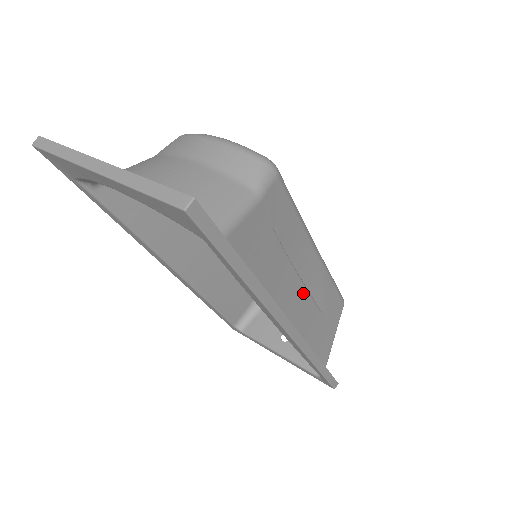
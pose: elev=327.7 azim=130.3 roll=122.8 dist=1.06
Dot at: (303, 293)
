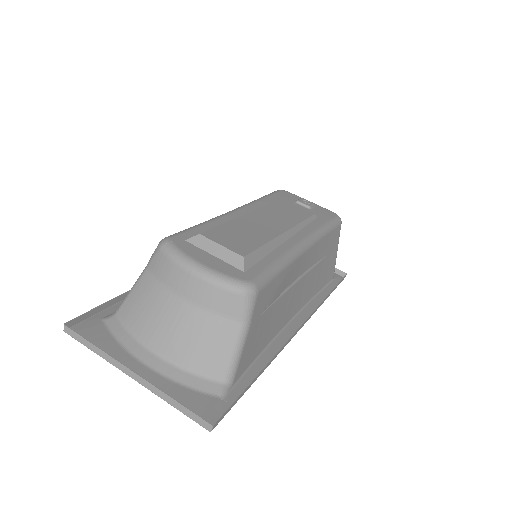
Dot at: (302, 281)
